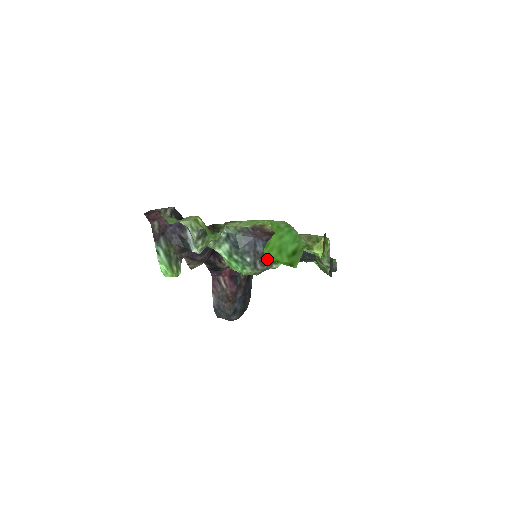
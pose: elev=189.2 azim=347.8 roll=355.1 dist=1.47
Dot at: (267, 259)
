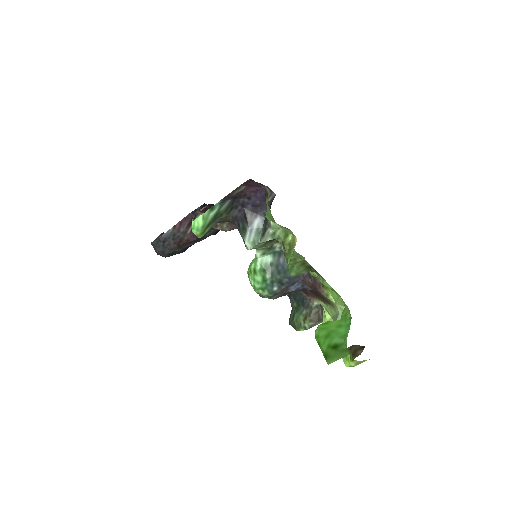
Dot at: (283, 295)
